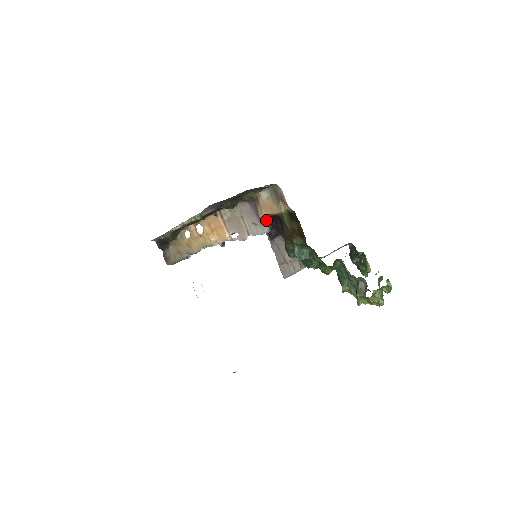
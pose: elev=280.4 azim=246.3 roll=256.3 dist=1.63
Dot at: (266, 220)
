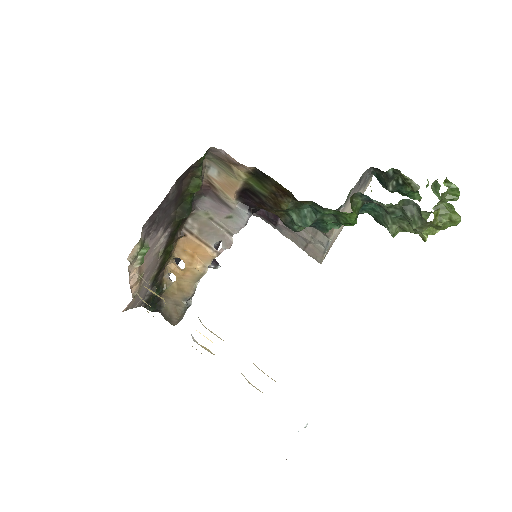
Dot at: (238, 203)
